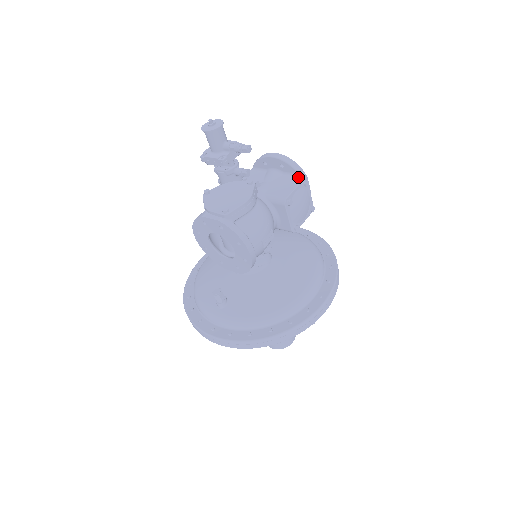
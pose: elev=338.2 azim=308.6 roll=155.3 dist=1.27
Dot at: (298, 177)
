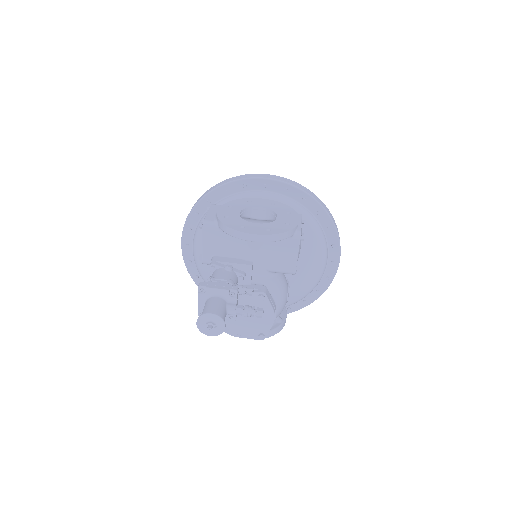
Dot at: (291, 238)
